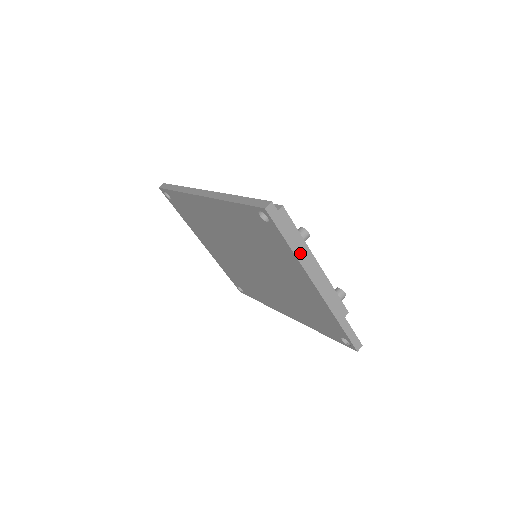
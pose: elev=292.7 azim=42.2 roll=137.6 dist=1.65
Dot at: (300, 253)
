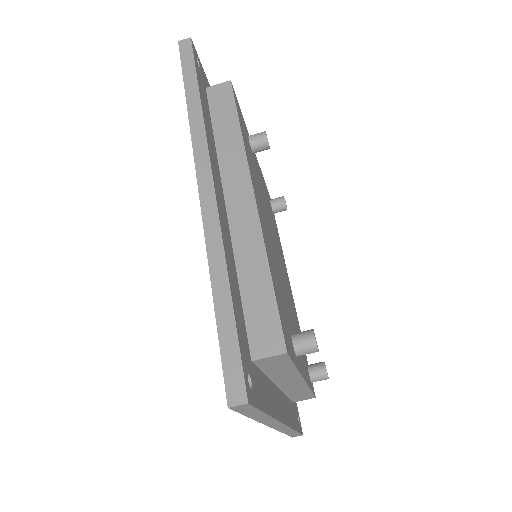
Dot at: (266, 418)
